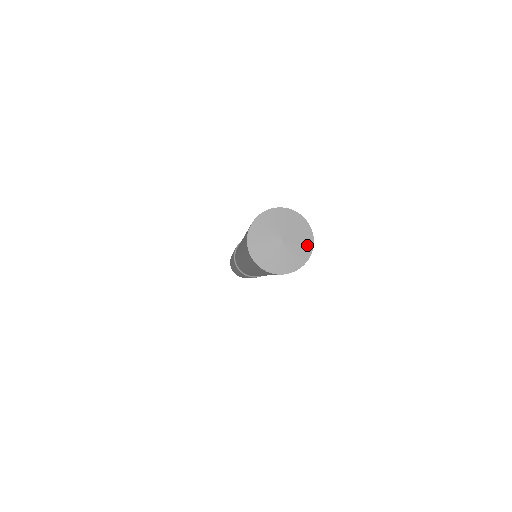
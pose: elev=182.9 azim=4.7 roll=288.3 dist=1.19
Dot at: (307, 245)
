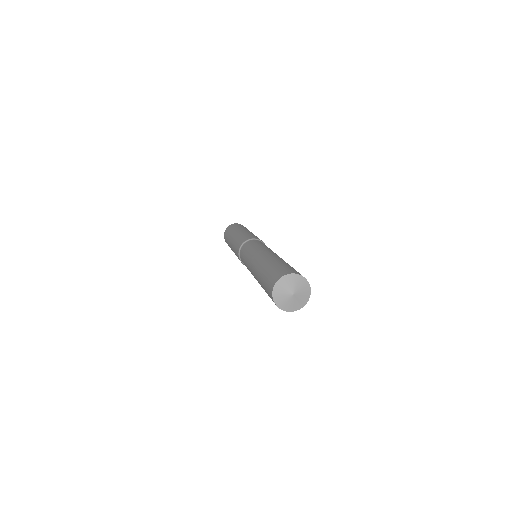
Dot at: (306, 285)
